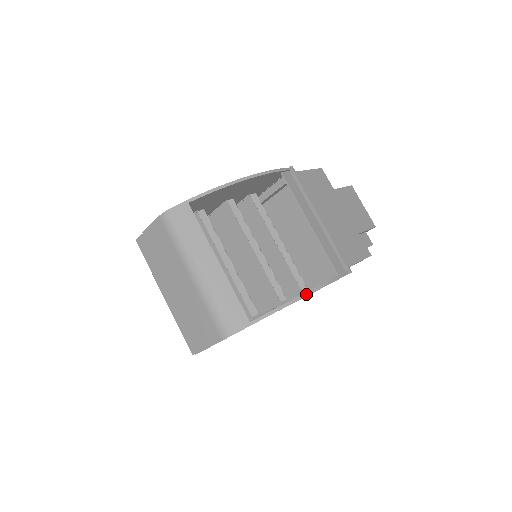
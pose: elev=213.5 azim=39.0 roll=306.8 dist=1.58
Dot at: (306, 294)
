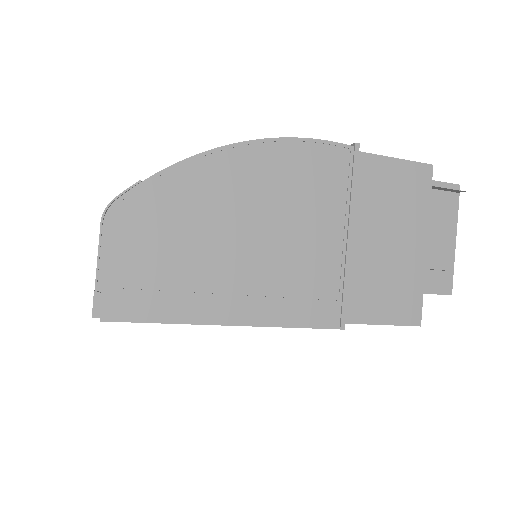
Dot at: (243, 142)
